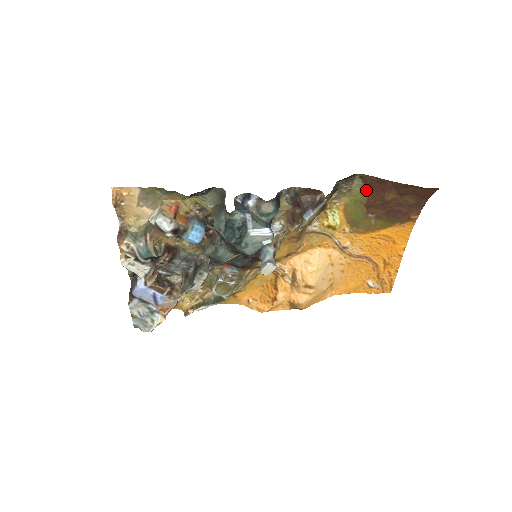
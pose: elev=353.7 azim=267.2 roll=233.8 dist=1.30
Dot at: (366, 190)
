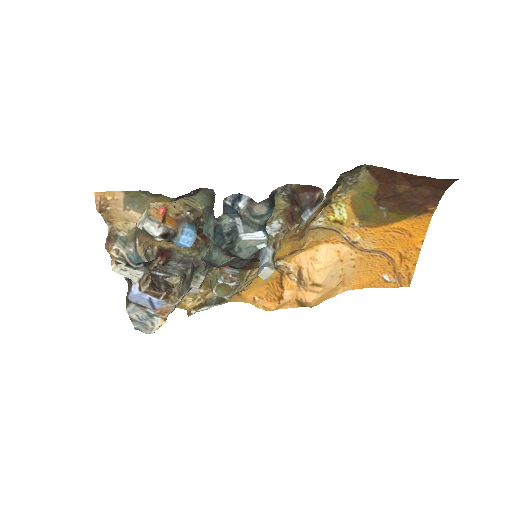
Dot at: (375, 181)
